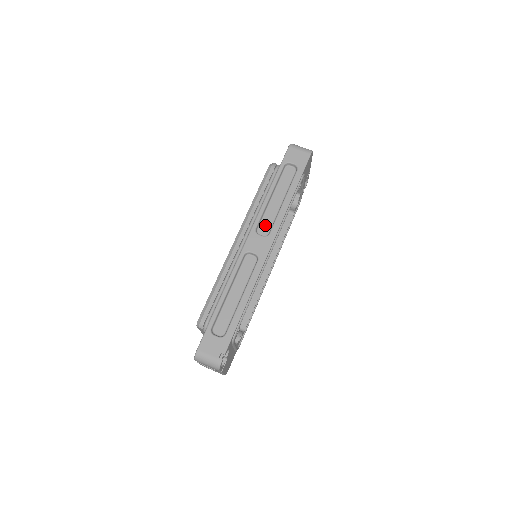
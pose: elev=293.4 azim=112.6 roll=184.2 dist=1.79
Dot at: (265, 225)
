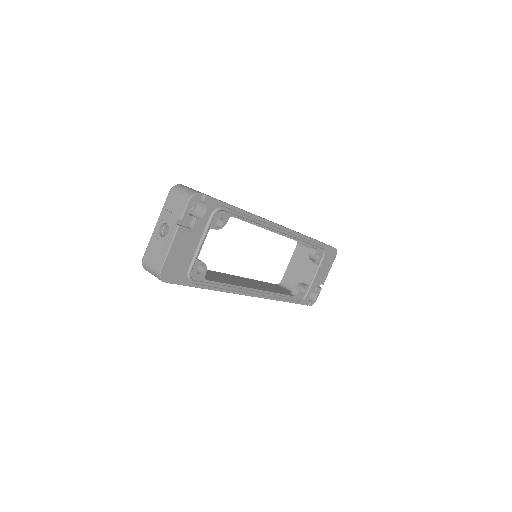
Dot at: occluded
